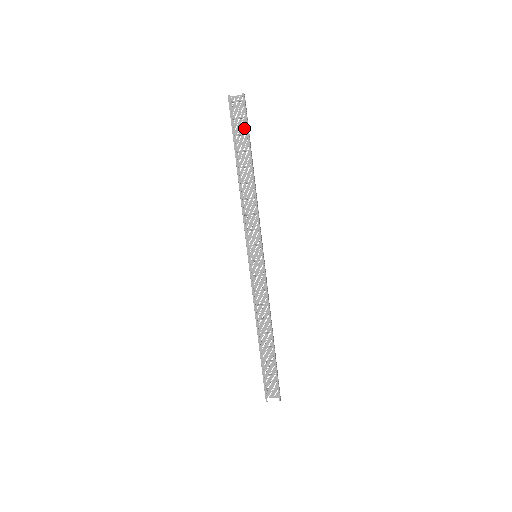
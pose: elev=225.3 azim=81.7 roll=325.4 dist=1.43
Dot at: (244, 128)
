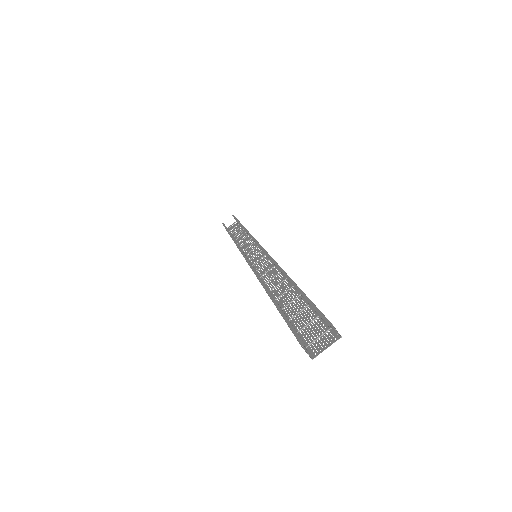
Dot at: occluded
